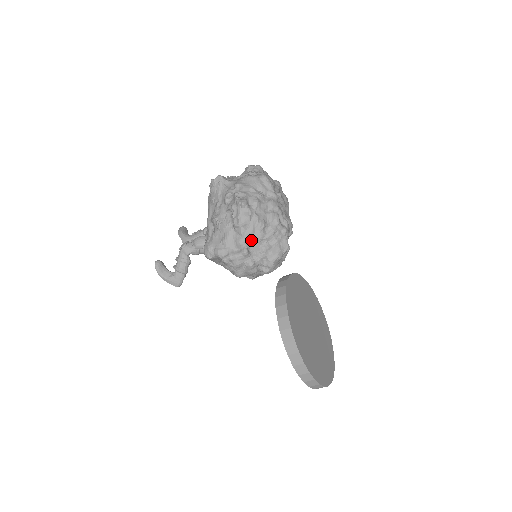
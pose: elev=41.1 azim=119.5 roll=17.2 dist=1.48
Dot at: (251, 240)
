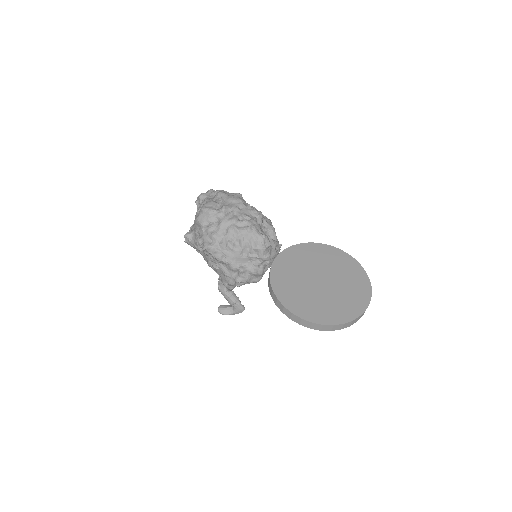
Dot at: (236, 260)
